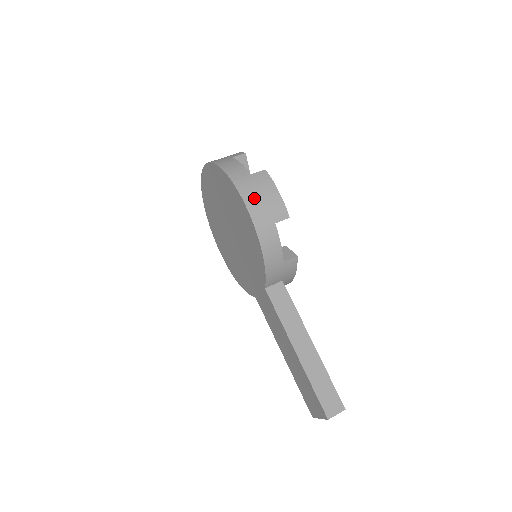
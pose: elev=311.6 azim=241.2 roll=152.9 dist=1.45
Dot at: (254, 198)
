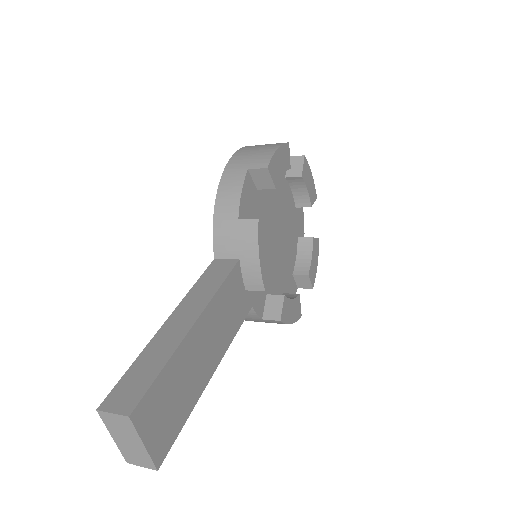
Dot at: (248, 150)
